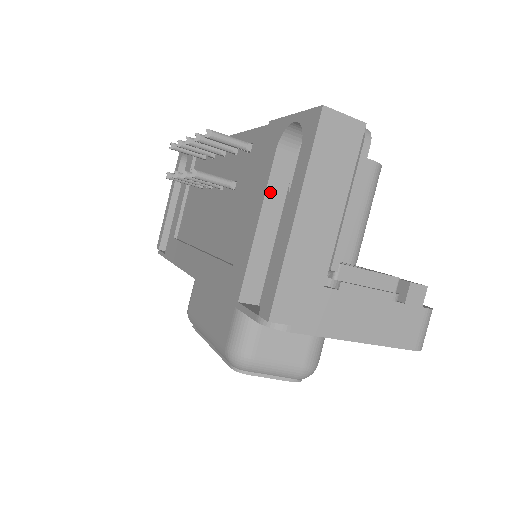
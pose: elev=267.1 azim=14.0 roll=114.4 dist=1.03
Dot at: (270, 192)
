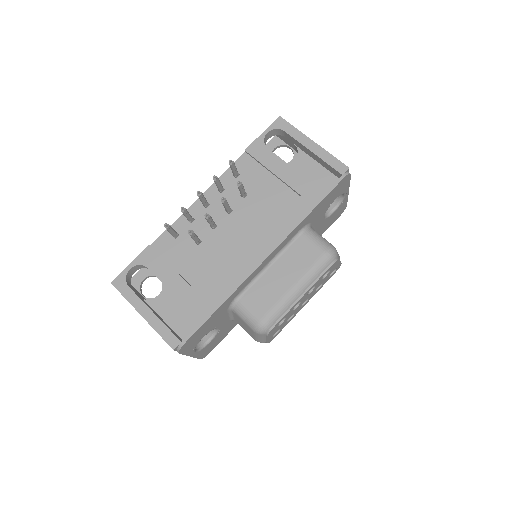
Dot at: (282, 161)
